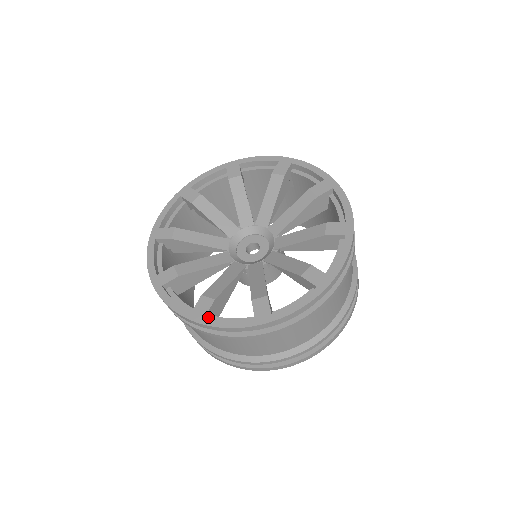
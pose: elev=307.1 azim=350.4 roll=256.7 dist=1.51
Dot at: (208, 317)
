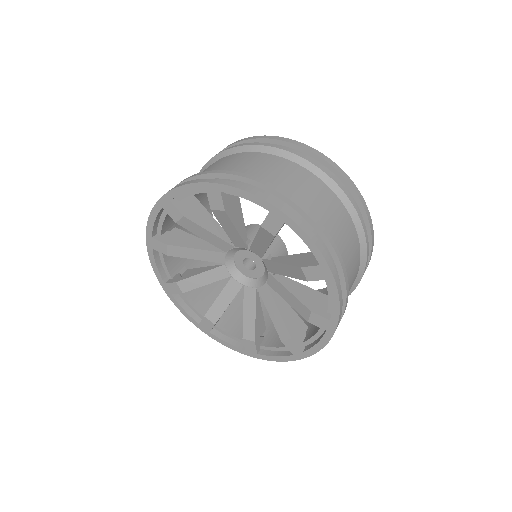
Dot at: (259, 349)
